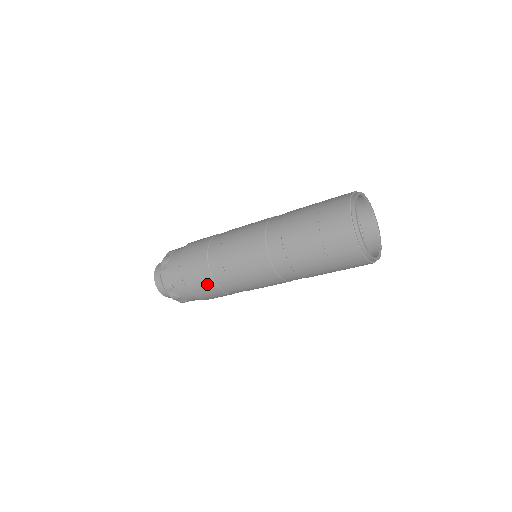
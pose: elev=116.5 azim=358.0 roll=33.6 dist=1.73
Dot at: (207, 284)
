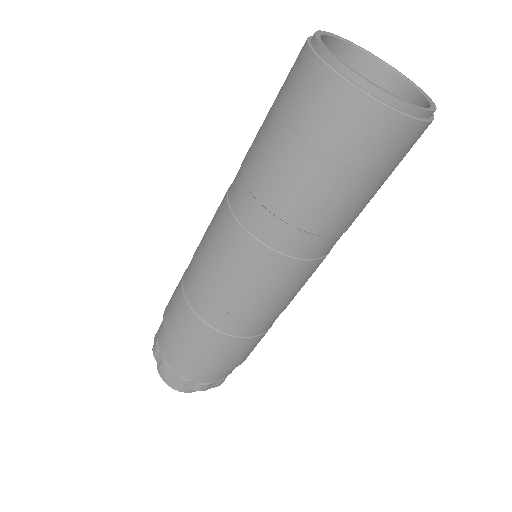
Dot at: (246, 347)
